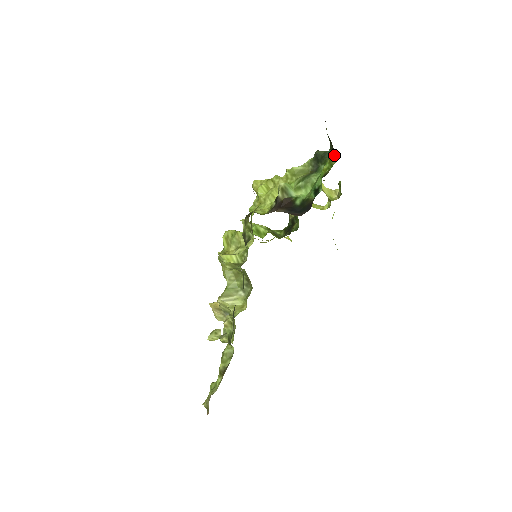
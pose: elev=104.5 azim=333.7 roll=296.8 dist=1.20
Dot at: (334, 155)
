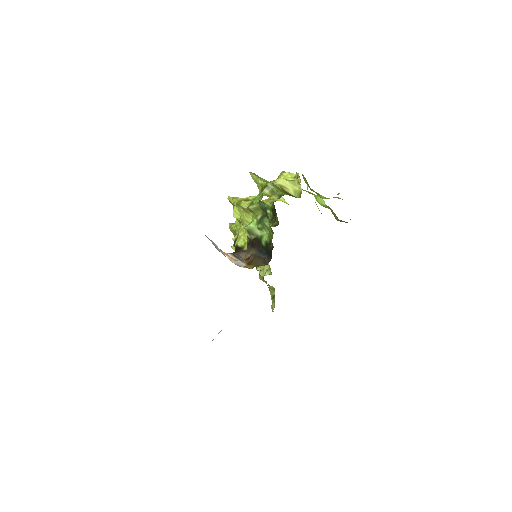
Dot at: occluded
